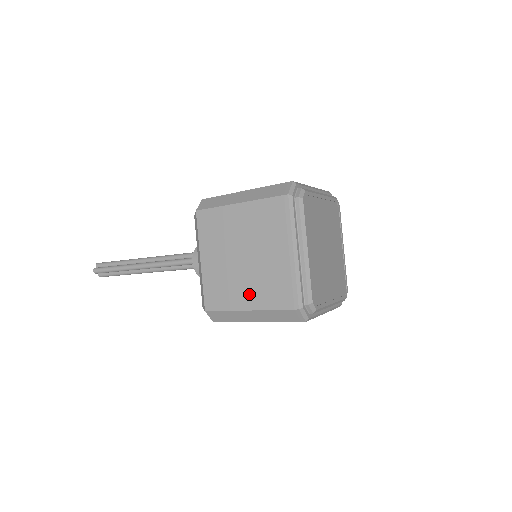
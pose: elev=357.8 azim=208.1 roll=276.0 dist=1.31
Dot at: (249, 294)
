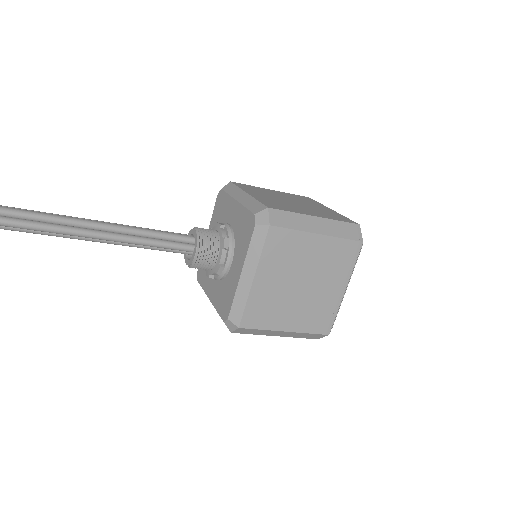
Dot at: (293, 318)
